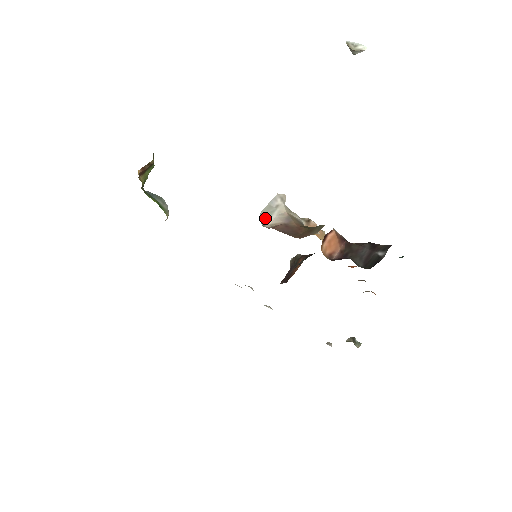
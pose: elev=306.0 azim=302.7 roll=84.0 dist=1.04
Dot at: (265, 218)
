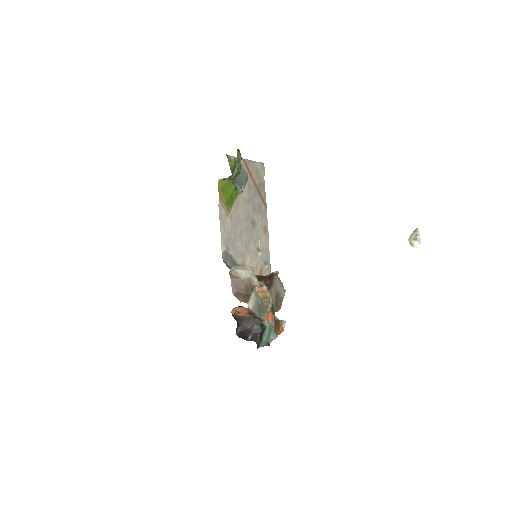
Dot at: (237, 268)
